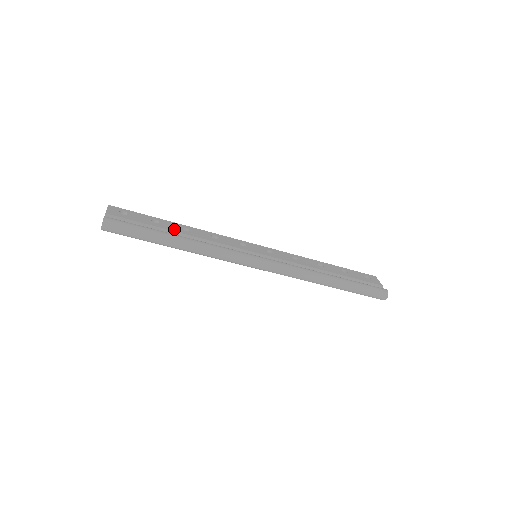
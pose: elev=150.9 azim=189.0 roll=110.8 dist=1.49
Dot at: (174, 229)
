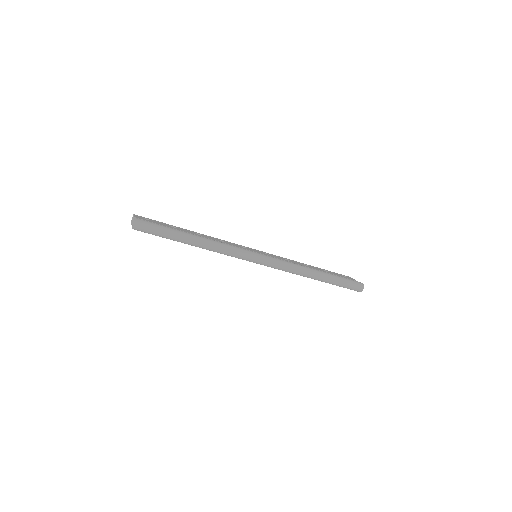
Dot at: (190, 232)
